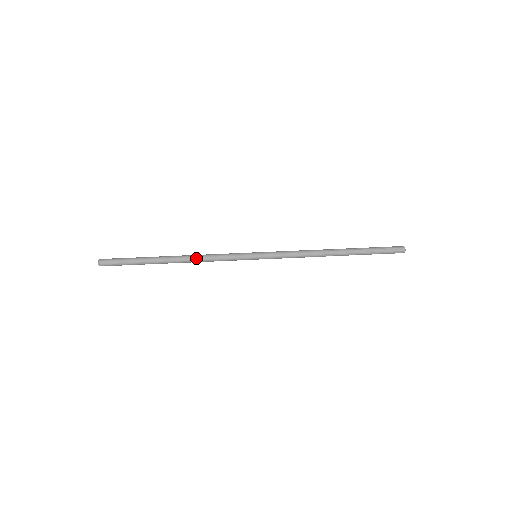
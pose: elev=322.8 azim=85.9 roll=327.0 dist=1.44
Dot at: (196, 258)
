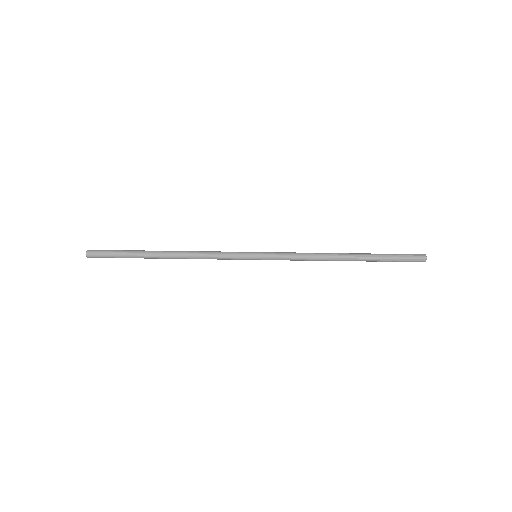
Dot at: (190, 258)
